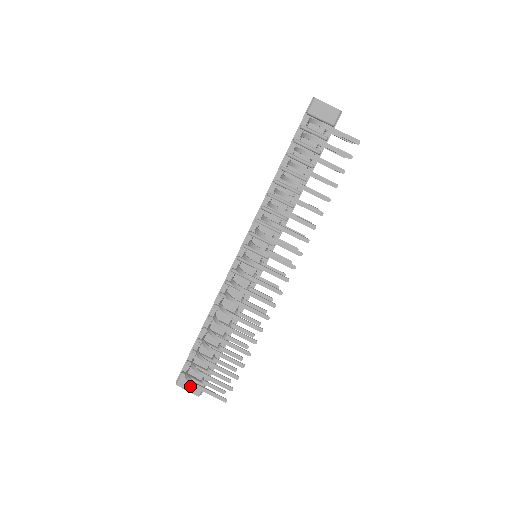
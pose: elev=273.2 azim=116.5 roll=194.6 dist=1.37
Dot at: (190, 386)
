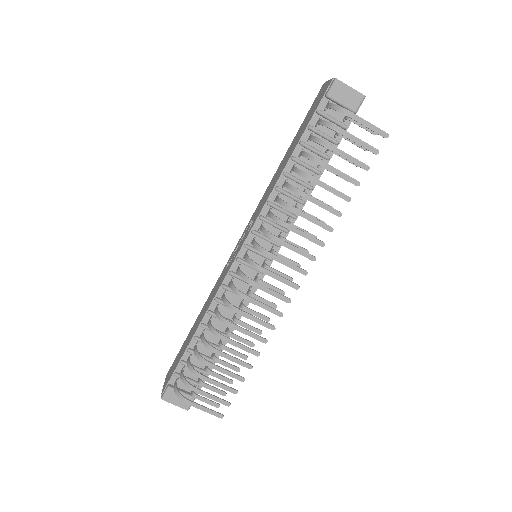
Dot at: (178, 400)
